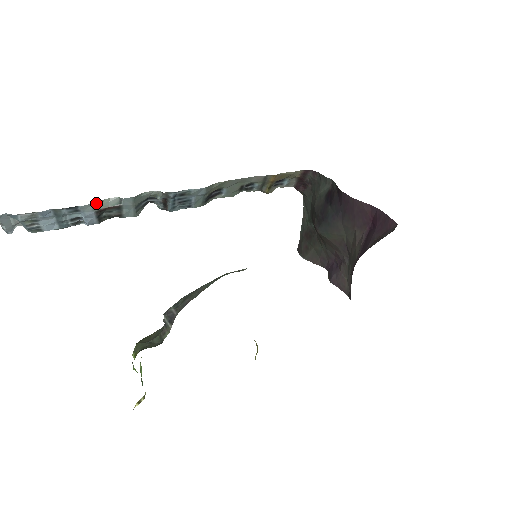
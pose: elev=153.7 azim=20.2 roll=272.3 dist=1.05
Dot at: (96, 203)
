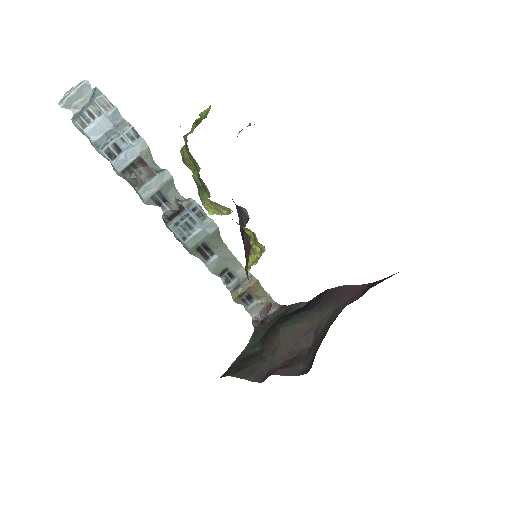
Dot at: (149, 151)
